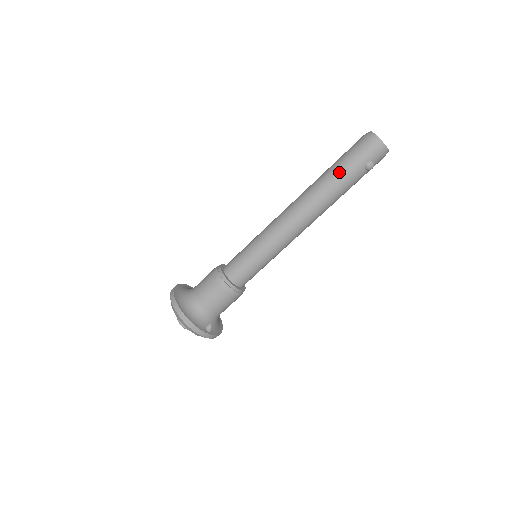
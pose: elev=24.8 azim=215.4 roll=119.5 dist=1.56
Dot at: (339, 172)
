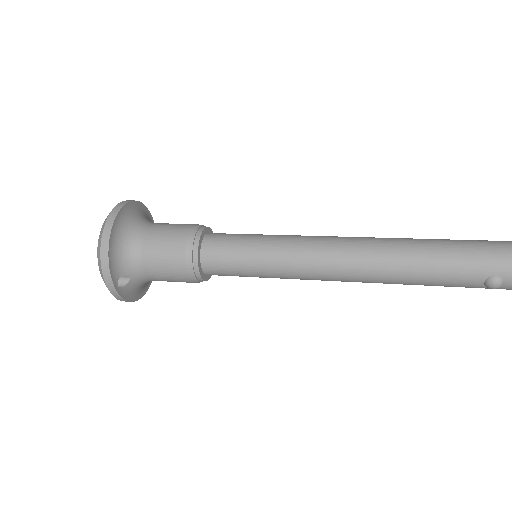
Dot at: (451, 254)
